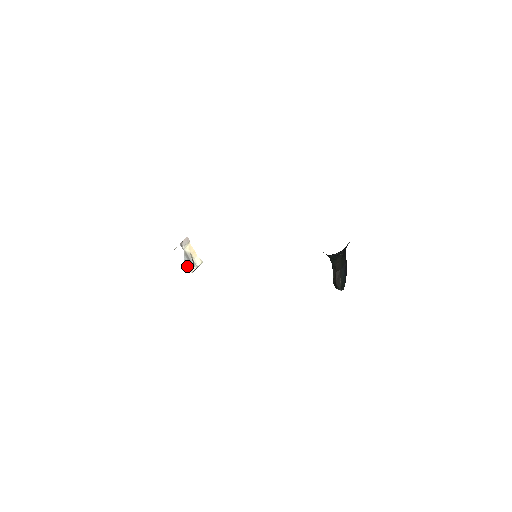
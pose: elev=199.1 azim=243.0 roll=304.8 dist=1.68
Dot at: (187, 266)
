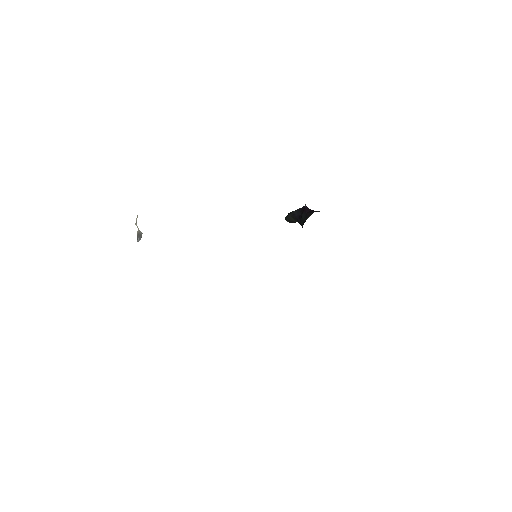
Dot at: (138, 240)
